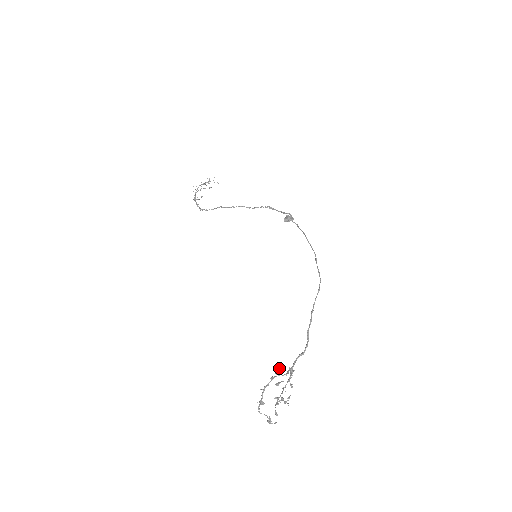
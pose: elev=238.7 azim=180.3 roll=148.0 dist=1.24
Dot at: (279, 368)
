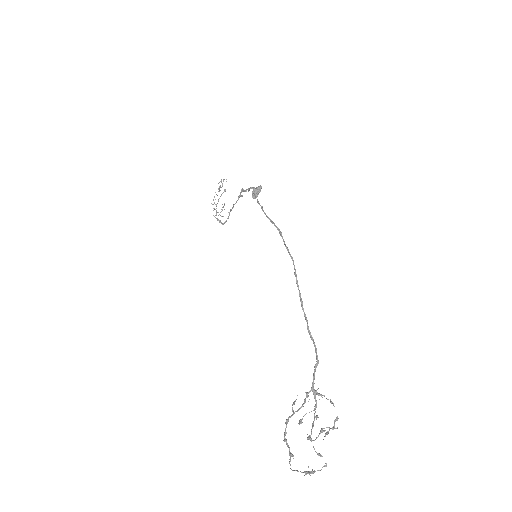
Dot at: (294, 402)
